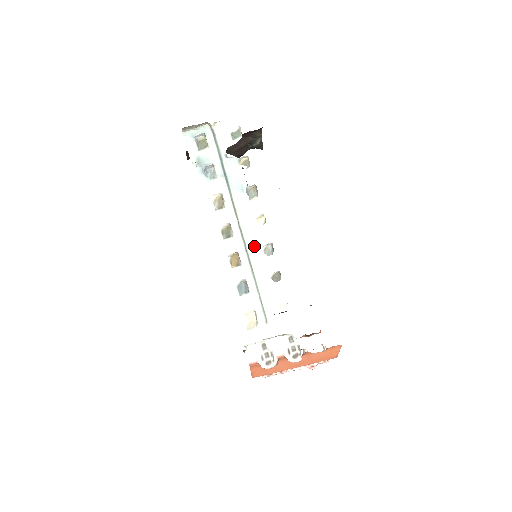
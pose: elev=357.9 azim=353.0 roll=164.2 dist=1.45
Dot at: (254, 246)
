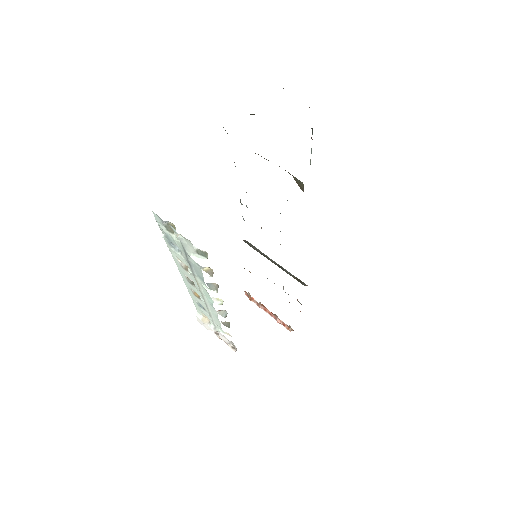
Dot at: (211, 305)
